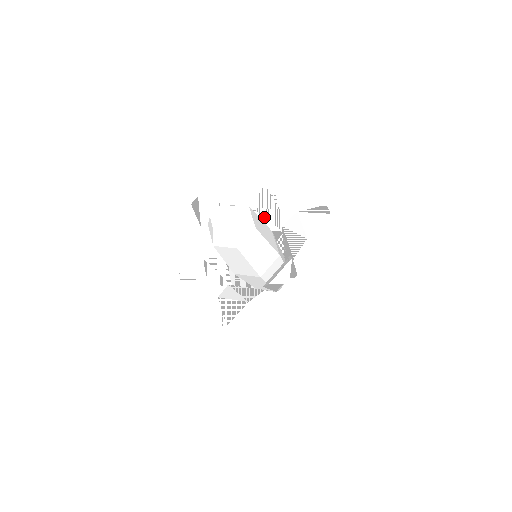
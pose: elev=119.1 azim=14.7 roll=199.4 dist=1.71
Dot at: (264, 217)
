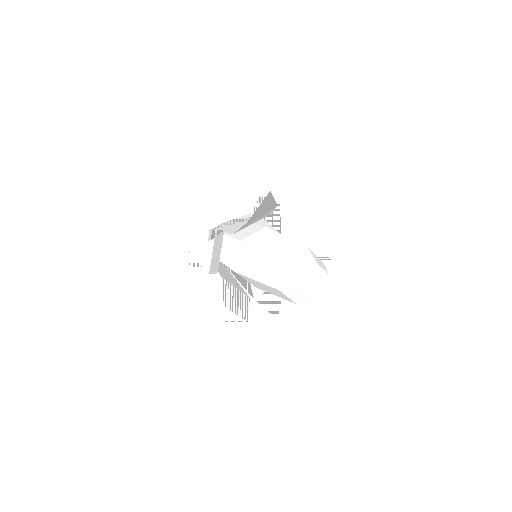
Dot at: (280, 215)
